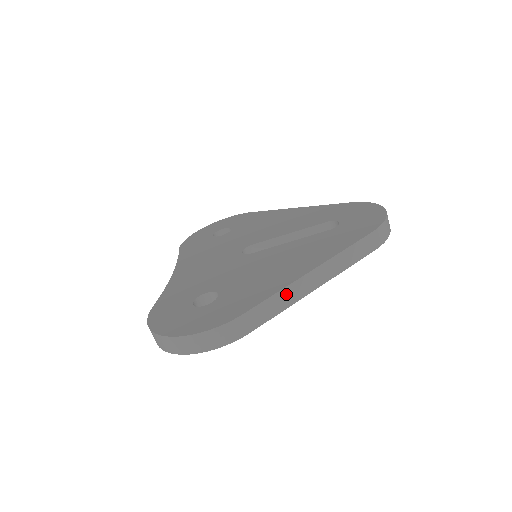
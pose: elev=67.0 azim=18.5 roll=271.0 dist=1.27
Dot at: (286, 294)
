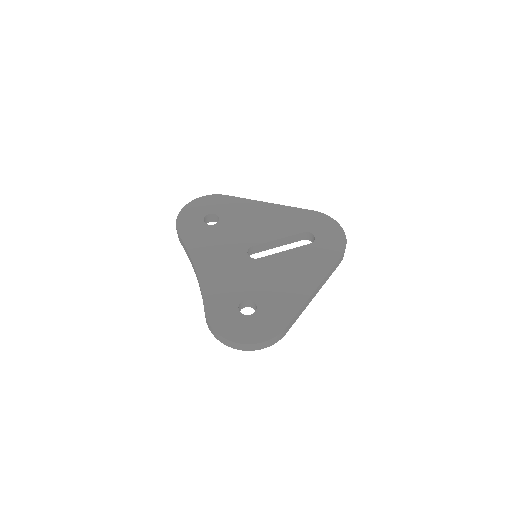
Dot at: (303, 307)
